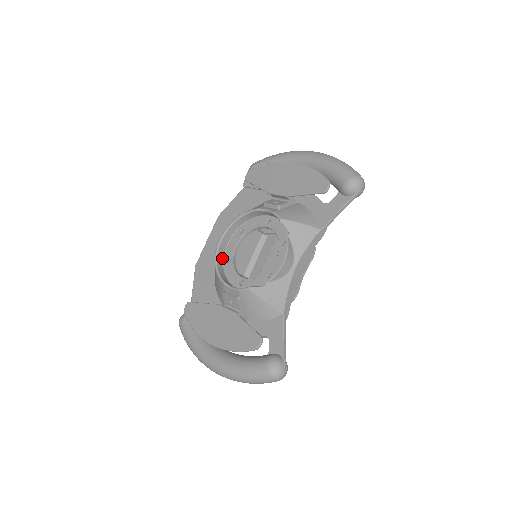
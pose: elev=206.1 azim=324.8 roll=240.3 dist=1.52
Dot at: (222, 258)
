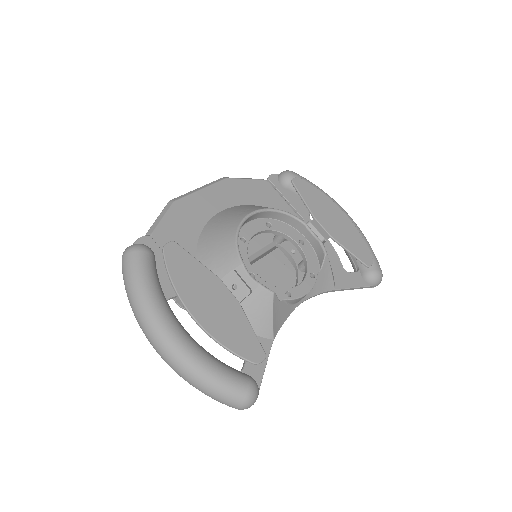
Dot at: occluded
